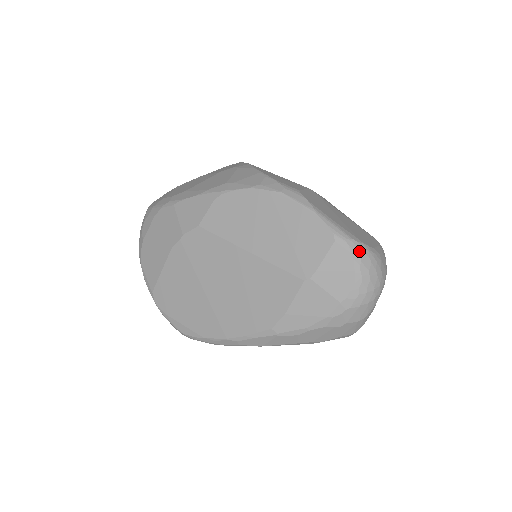
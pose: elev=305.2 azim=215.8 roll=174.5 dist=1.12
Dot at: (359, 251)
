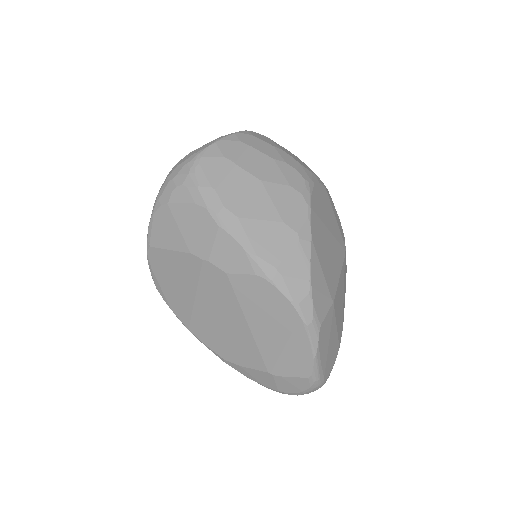
Dot at: (316, 387)
